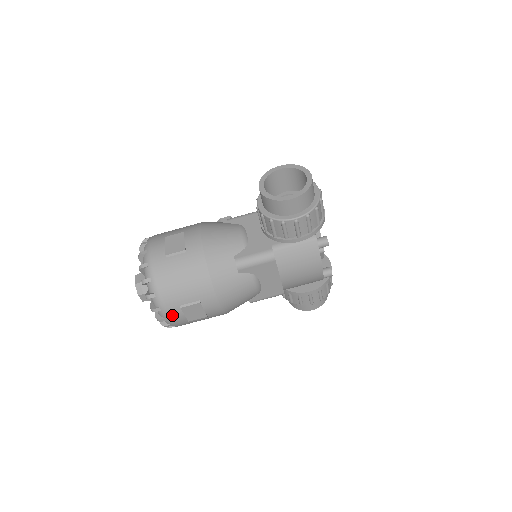
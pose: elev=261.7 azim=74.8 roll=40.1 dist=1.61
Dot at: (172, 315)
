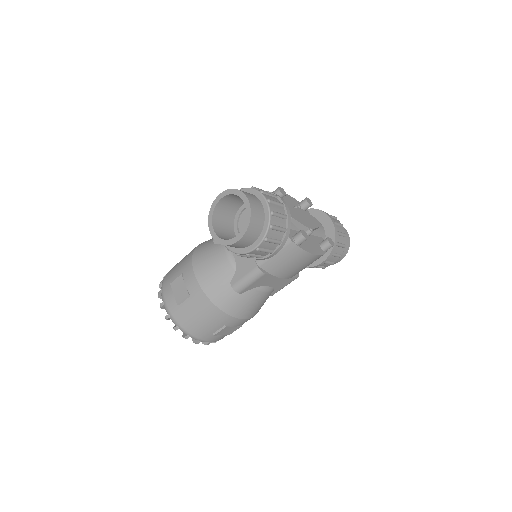
Dot at: (212, 340)
